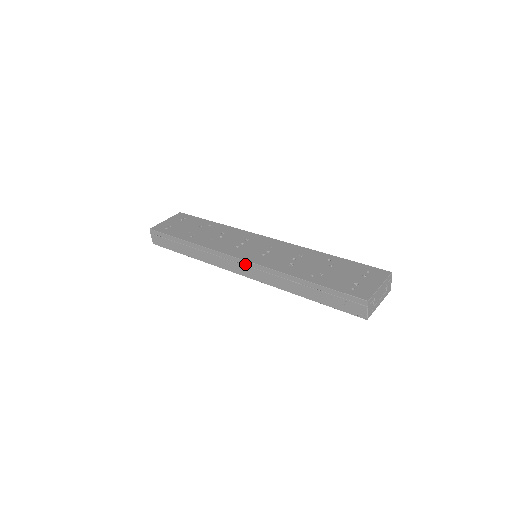
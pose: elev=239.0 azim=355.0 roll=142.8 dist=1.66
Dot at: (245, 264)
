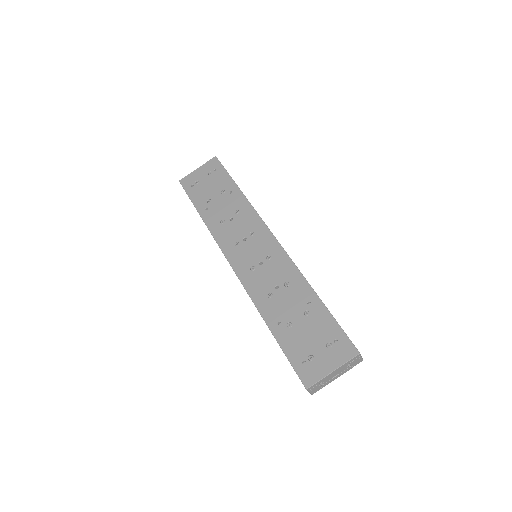
Dot at: (235, 272)
